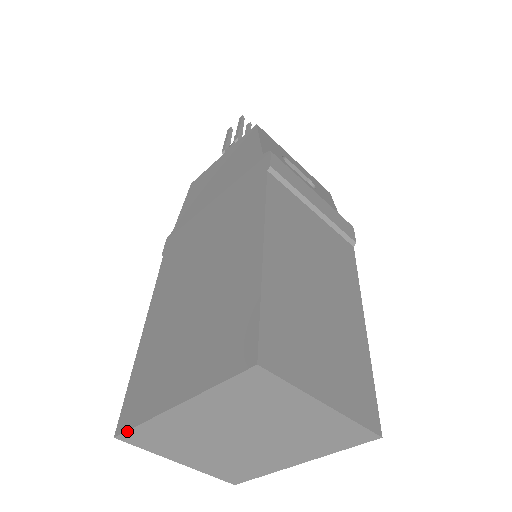
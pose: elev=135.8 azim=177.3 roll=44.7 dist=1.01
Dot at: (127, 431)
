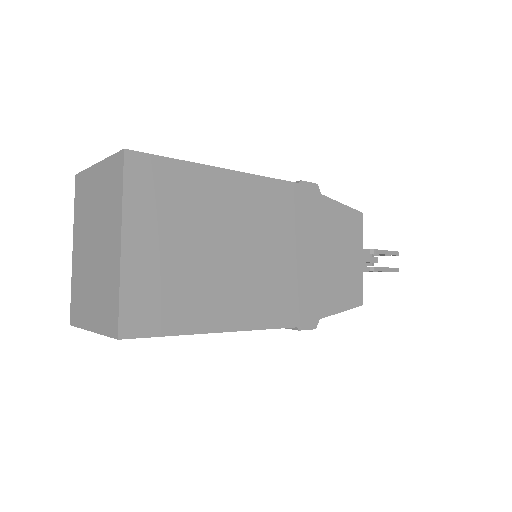
Dot at: (71, 308)
